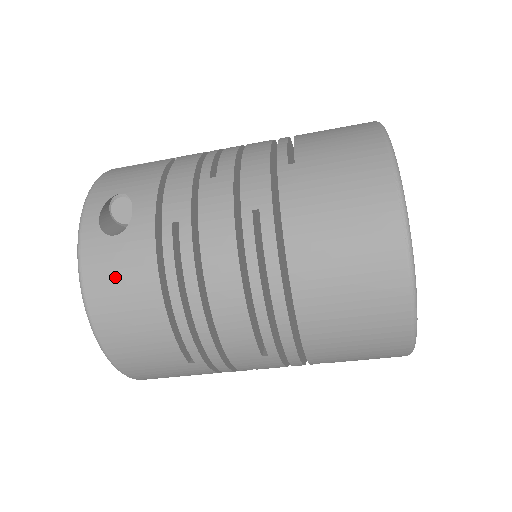
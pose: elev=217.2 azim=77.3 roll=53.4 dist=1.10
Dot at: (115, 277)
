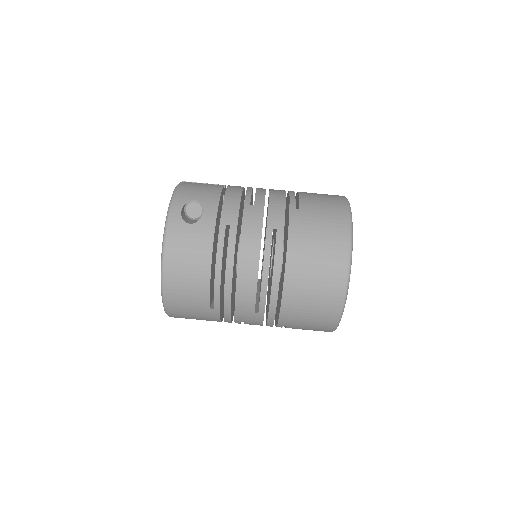
Dot at: (186, 247)
